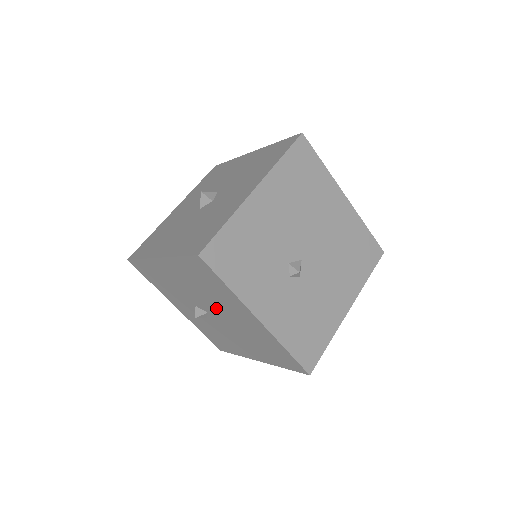
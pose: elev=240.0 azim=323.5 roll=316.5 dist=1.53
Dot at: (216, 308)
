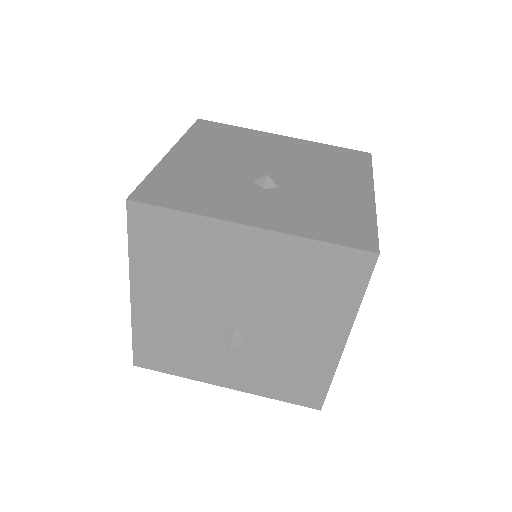
Dot at: (225, 294)
